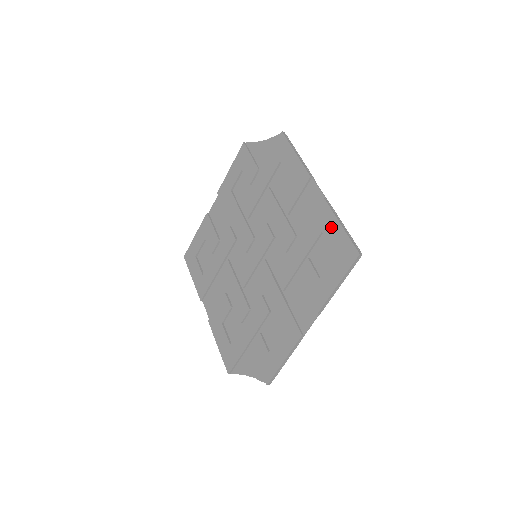
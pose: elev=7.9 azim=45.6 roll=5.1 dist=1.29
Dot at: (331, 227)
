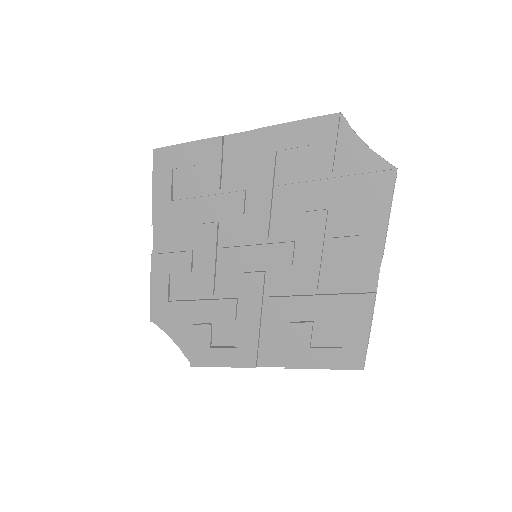
Dot at: (359, 324)
